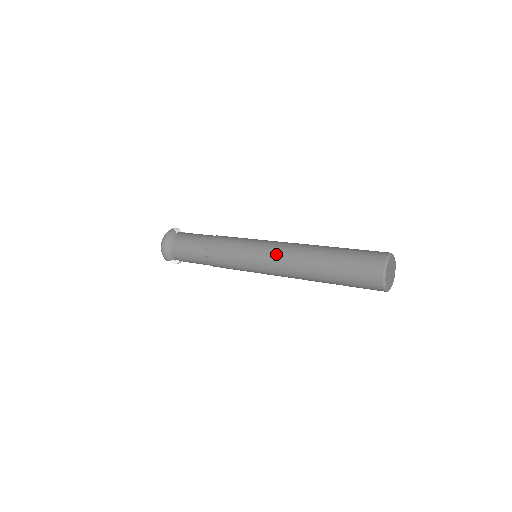
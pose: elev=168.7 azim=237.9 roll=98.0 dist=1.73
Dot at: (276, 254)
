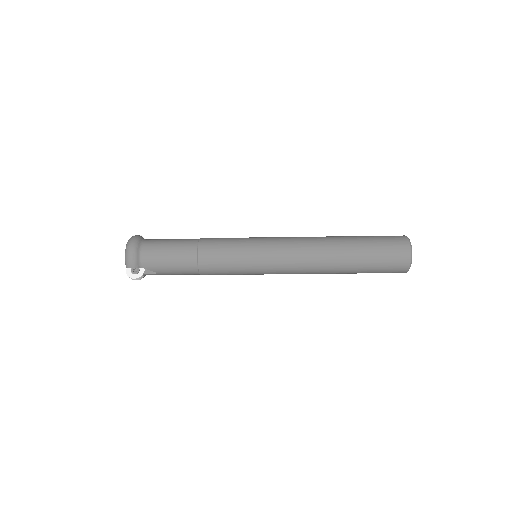
Dot at: (292, 242)
